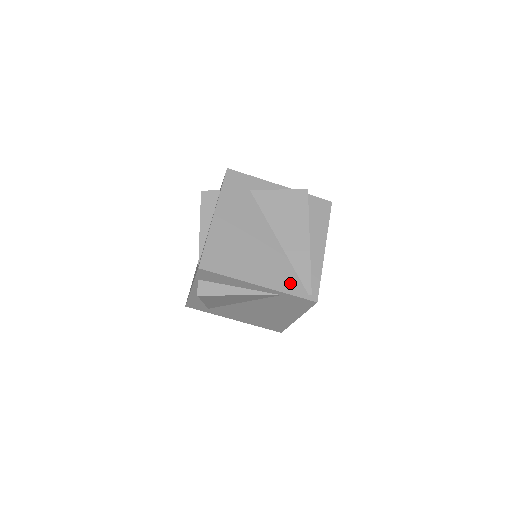
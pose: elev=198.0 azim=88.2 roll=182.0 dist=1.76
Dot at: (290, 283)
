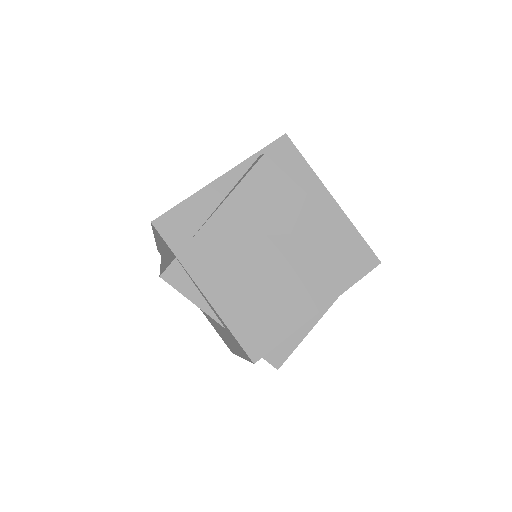
Dot at: occluded
